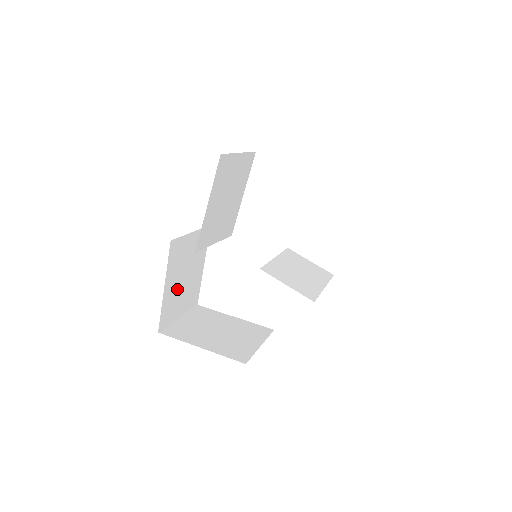
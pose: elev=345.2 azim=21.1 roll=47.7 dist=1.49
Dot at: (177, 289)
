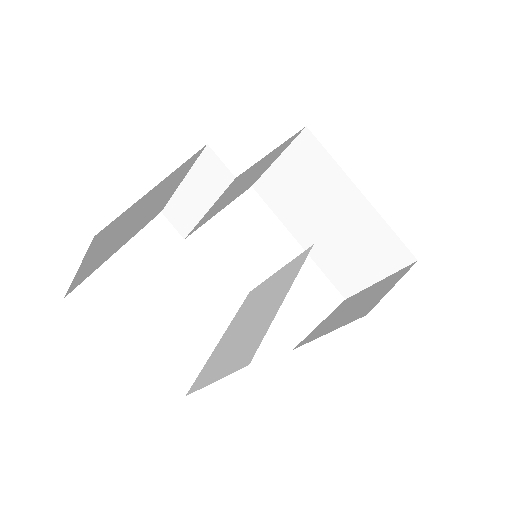
Dot at: (130, 219)
